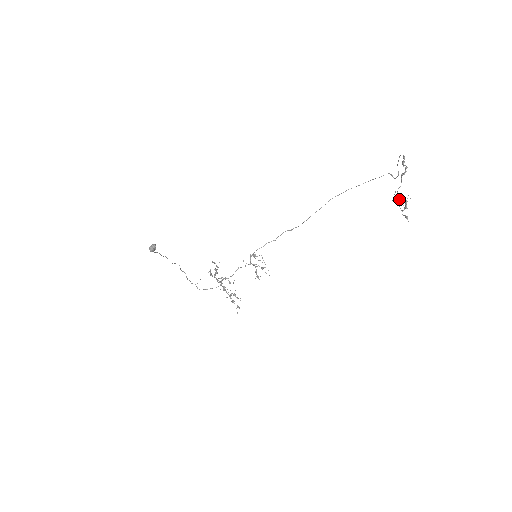
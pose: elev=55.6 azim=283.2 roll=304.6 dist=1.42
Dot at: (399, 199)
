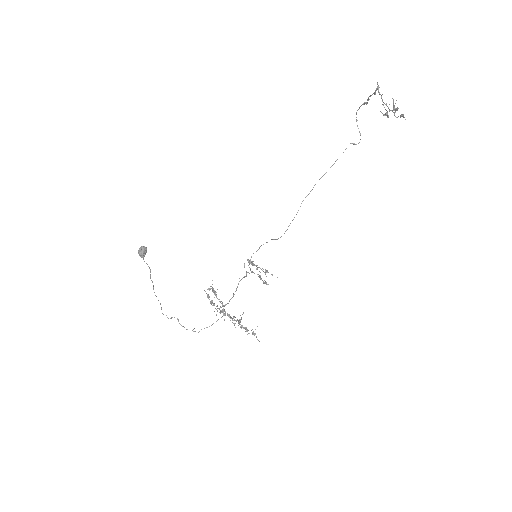
Dot at: occluded
